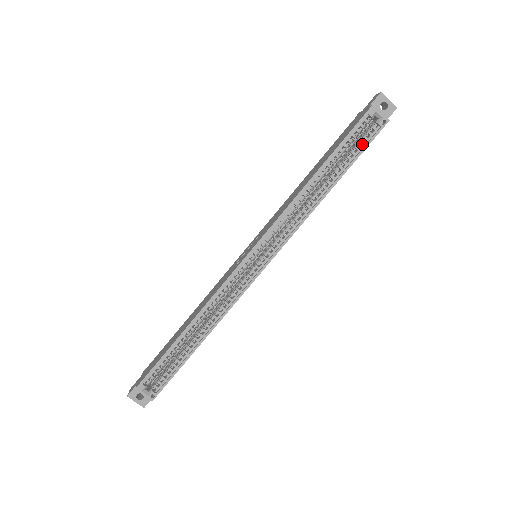
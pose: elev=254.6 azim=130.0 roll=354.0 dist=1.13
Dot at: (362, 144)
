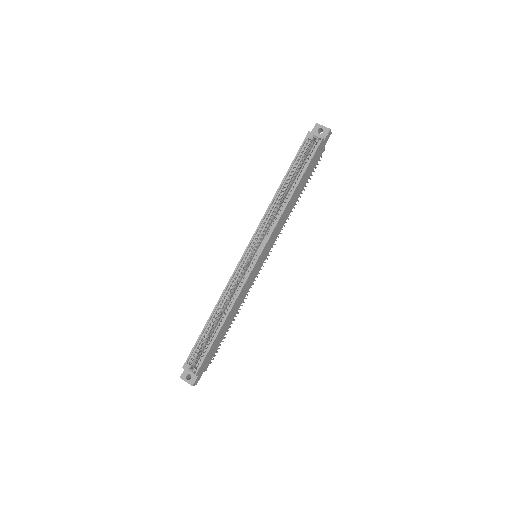
Dot at: (309, 158)
